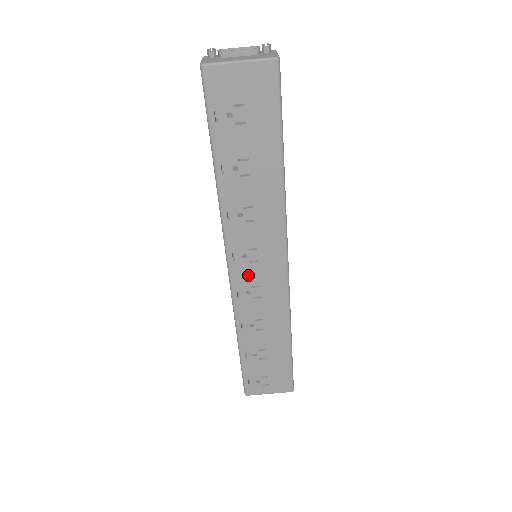
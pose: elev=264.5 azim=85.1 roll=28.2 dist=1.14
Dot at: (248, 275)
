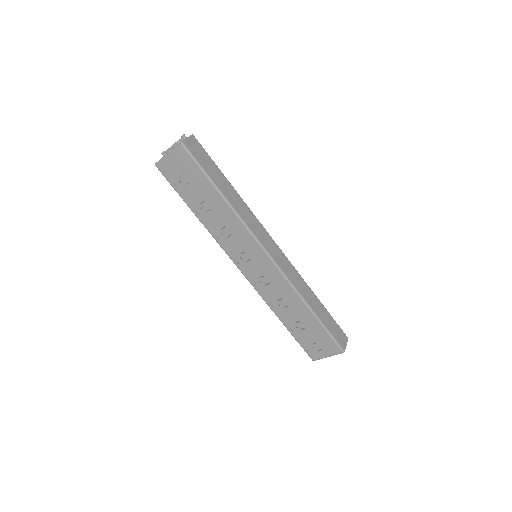
Dot at: (252, 270)
